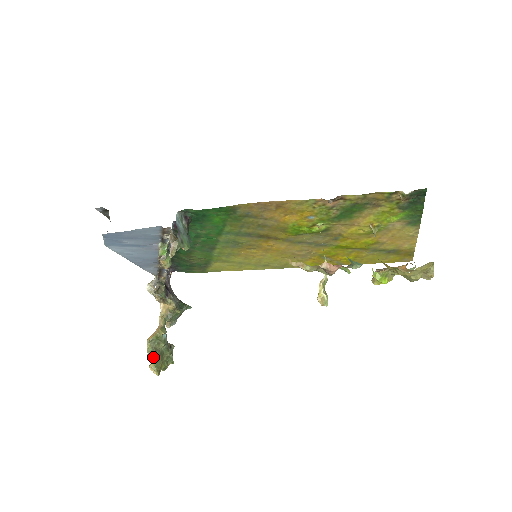
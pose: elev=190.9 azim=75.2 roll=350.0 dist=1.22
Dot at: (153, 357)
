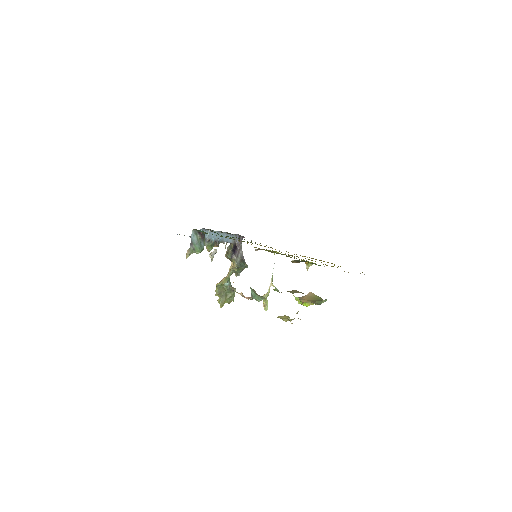
Dot at: (219, 296)
